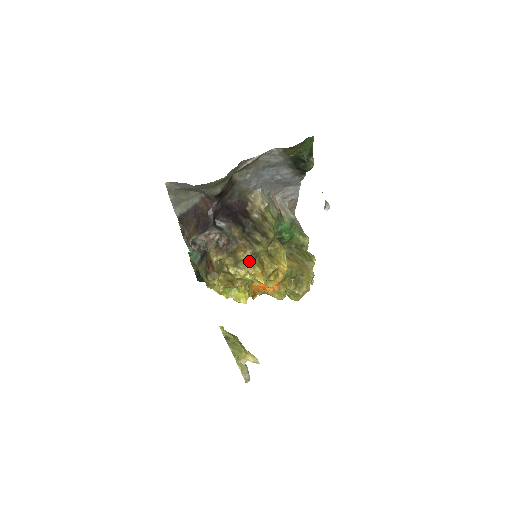
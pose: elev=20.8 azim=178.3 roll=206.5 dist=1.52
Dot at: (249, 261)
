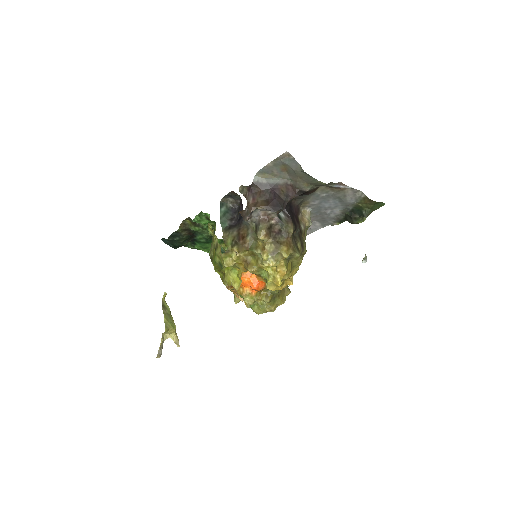
Dot at: (284, 258)
